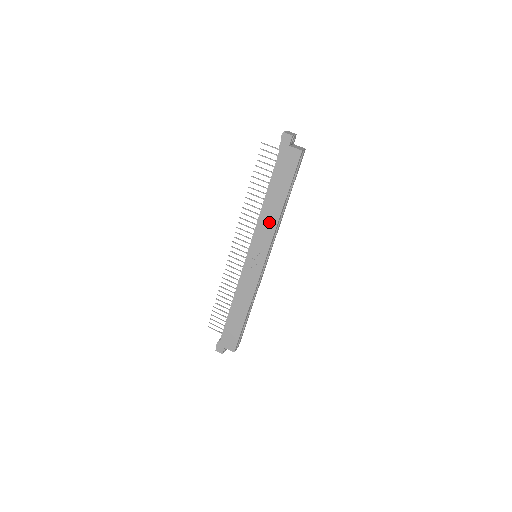
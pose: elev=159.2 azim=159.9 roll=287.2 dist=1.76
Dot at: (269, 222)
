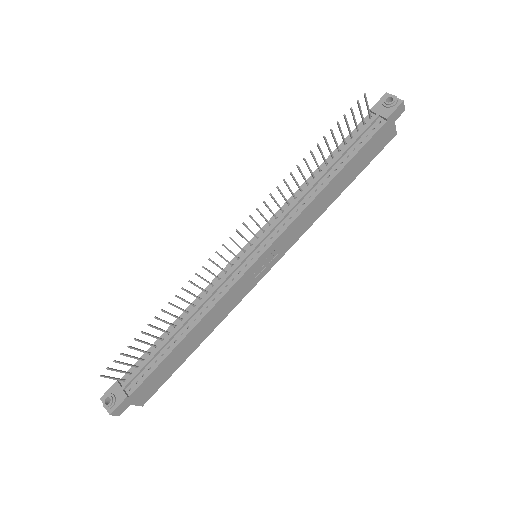
Dot at: (313, 214)
